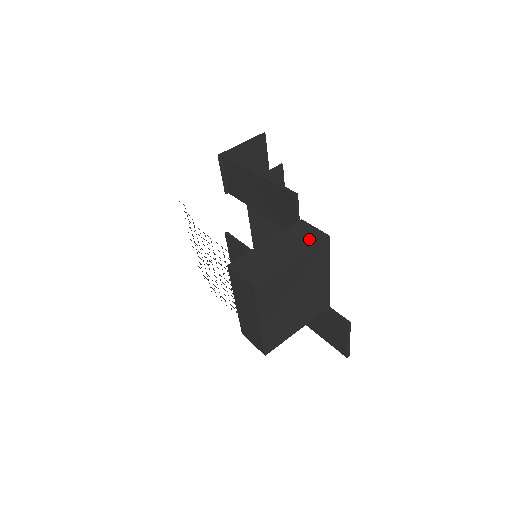
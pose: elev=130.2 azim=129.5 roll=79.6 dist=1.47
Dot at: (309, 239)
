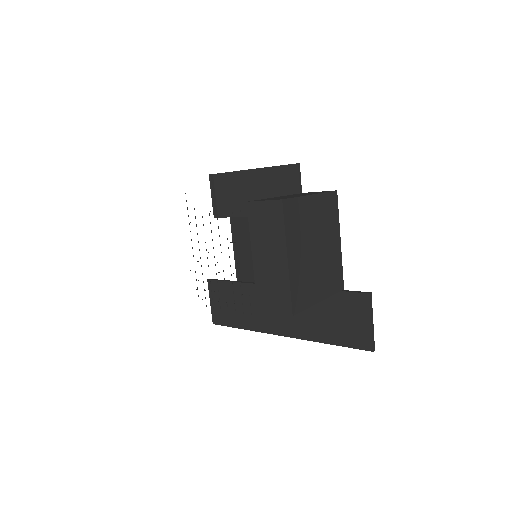
Dot at: (319, 192)
